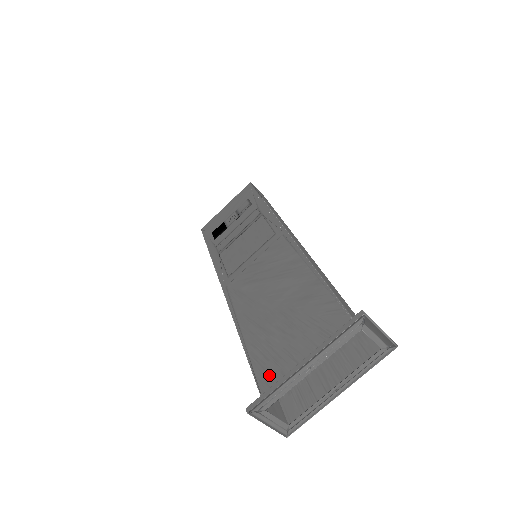
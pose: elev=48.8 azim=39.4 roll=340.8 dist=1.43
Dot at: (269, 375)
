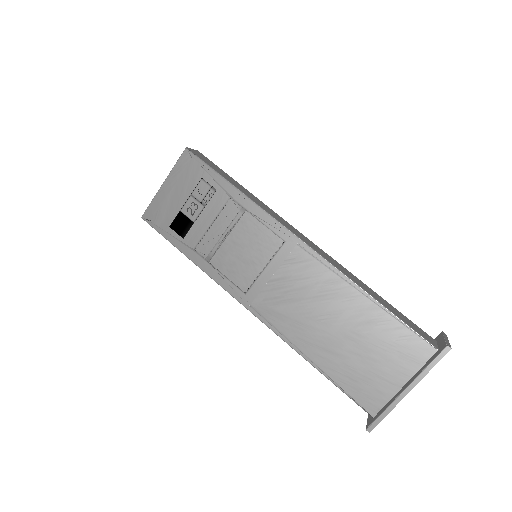
Dot at: (365, 394)
